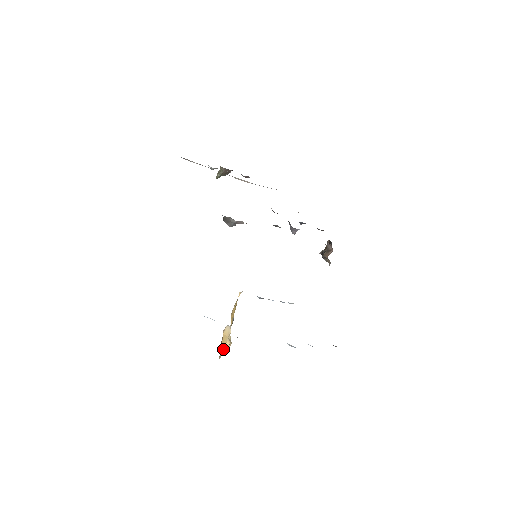
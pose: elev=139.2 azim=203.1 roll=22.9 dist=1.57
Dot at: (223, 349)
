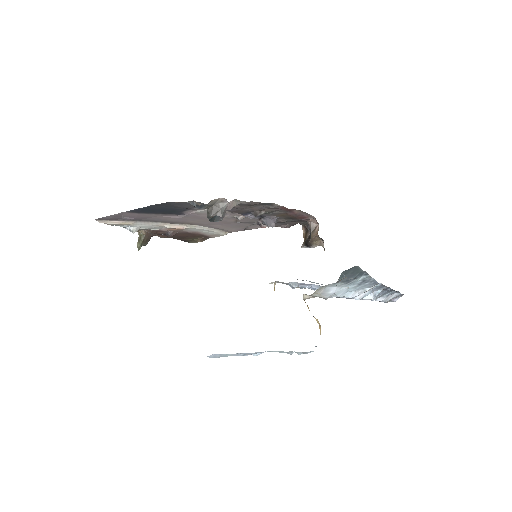
Dot at: (319, 326)
